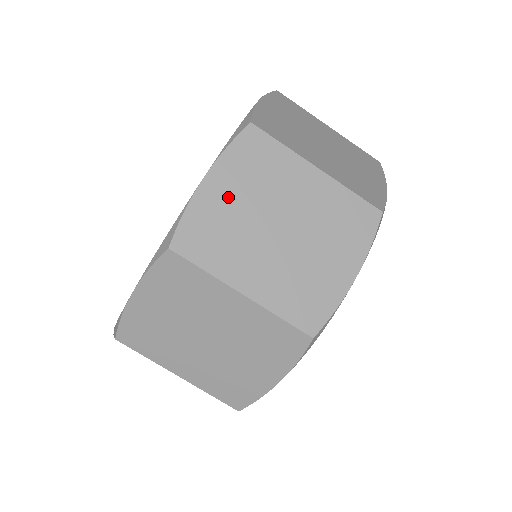
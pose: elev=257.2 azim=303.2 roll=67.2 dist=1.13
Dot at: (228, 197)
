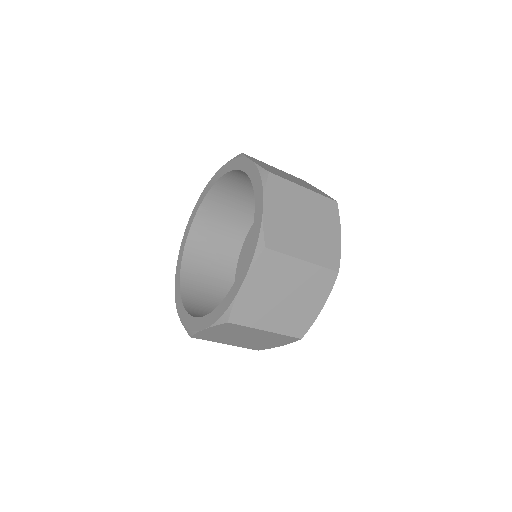
Dot at: (217, 333)
